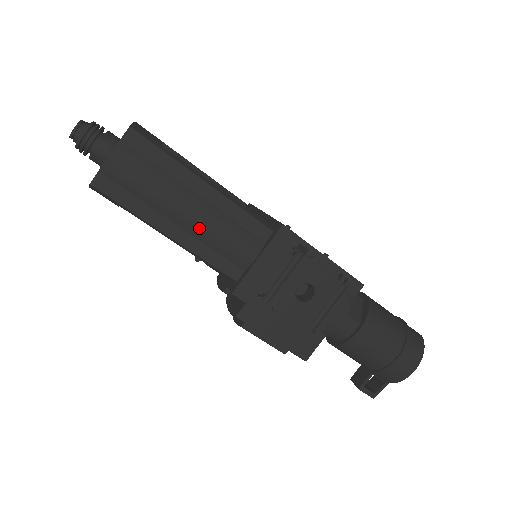
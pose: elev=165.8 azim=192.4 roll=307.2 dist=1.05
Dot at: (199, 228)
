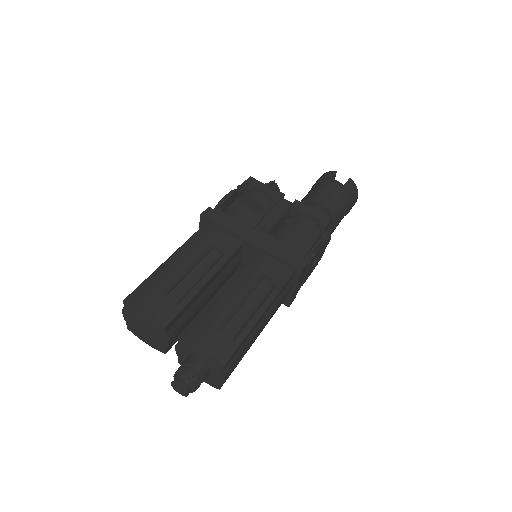
Dot at: occluded
